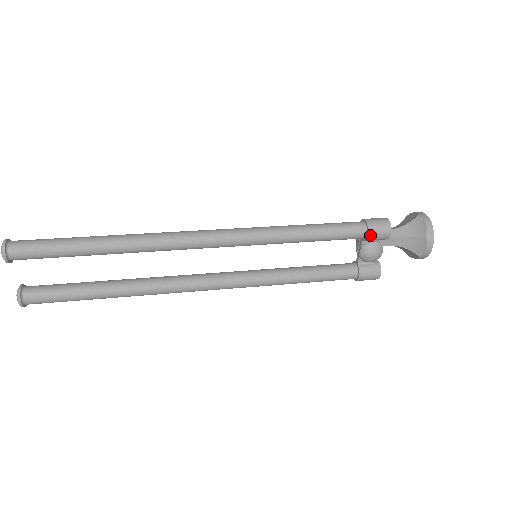
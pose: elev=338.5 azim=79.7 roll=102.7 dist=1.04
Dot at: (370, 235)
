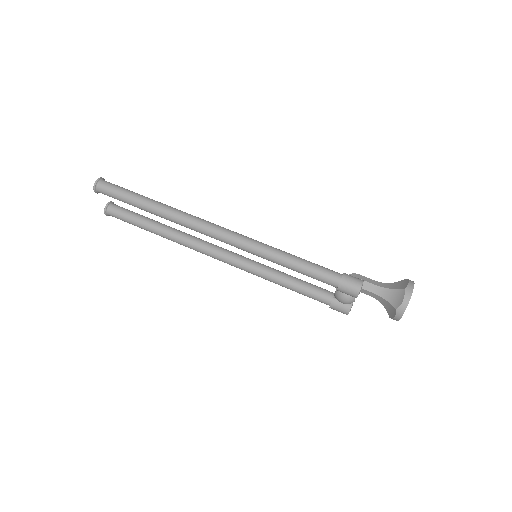
Dot at: (339, 290)
